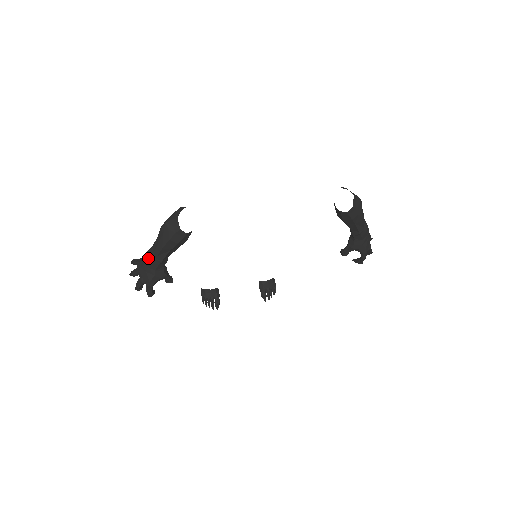
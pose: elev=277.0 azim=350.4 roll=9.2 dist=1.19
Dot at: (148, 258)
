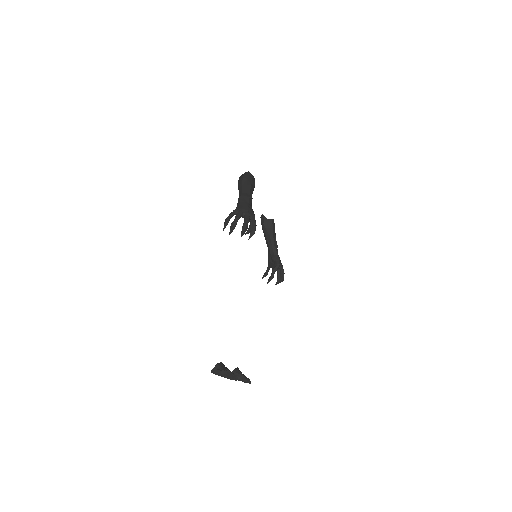
Dot at: (245, 196)
